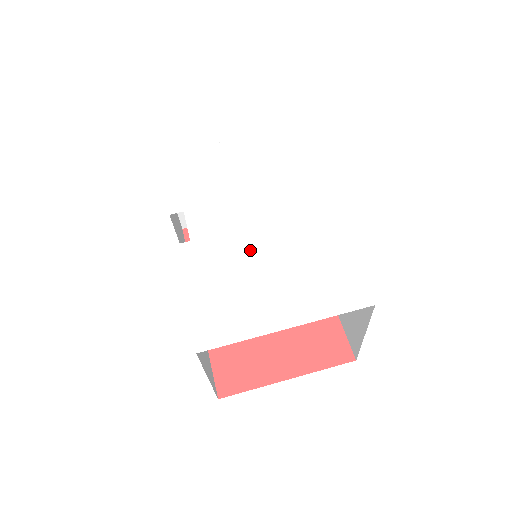
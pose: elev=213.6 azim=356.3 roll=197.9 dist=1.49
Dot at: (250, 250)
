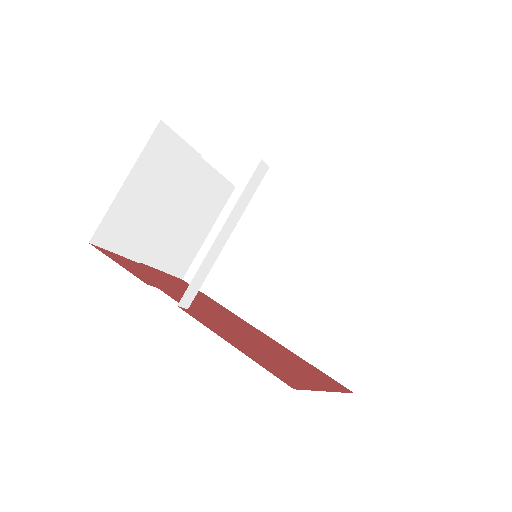
Dot at: occluded
